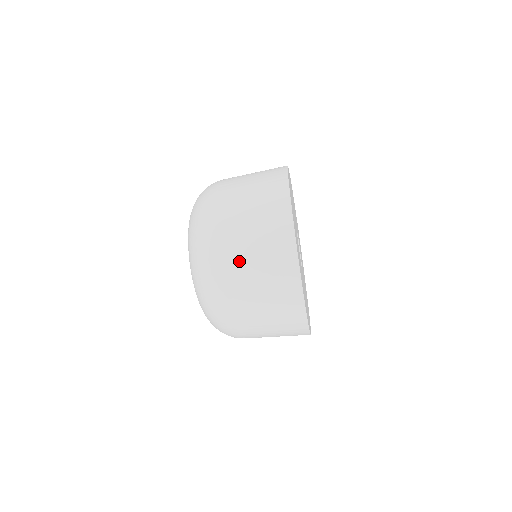
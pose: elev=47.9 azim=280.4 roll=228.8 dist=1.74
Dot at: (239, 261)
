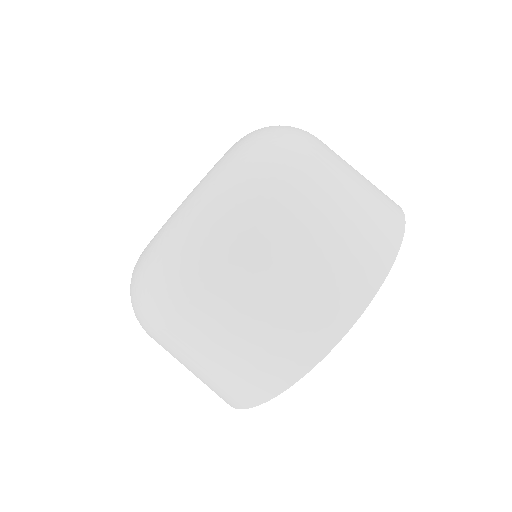
Dot at: (308, 220)
